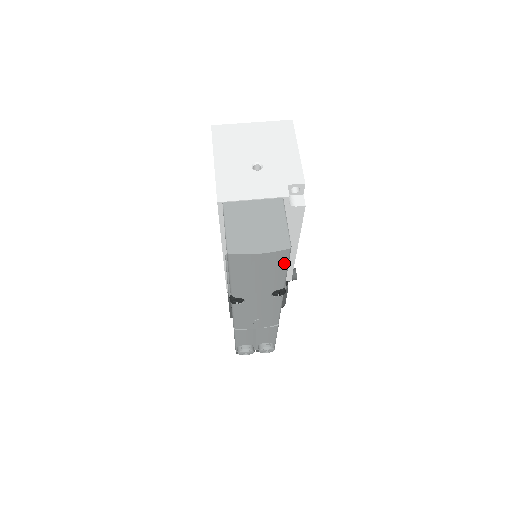
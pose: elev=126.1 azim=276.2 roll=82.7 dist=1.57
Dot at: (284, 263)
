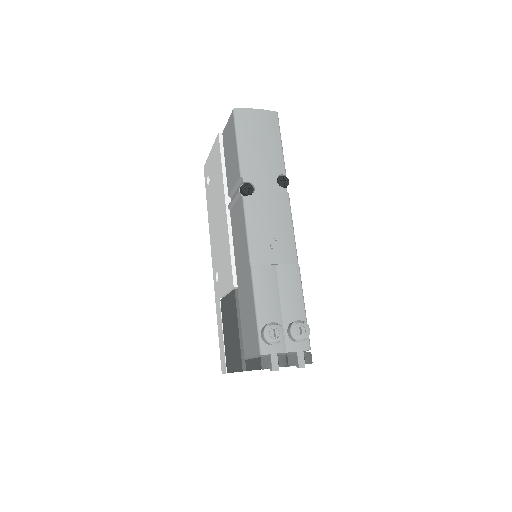
Dot at: (277, 131)
